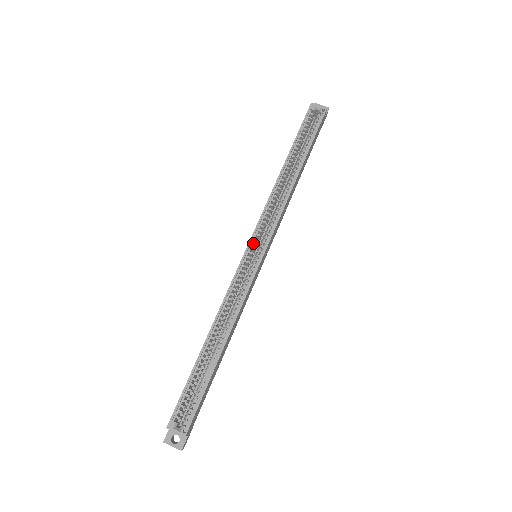
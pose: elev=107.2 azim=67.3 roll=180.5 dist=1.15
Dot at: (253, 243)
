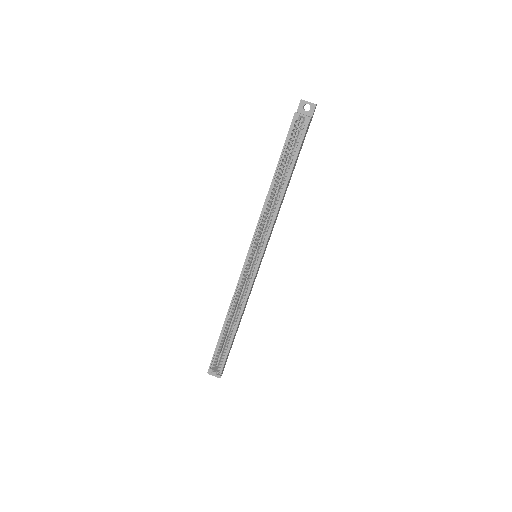
Dot at: (251, 252)
